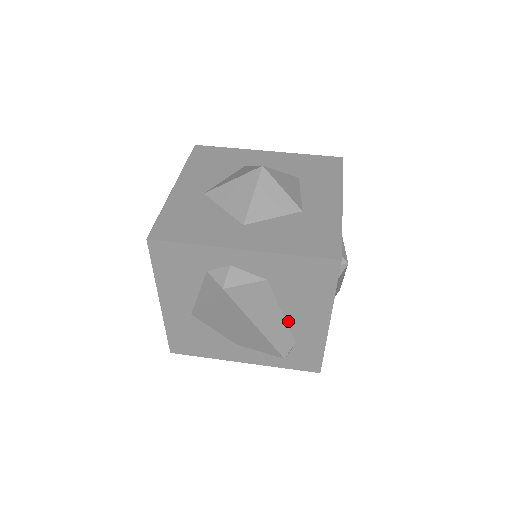
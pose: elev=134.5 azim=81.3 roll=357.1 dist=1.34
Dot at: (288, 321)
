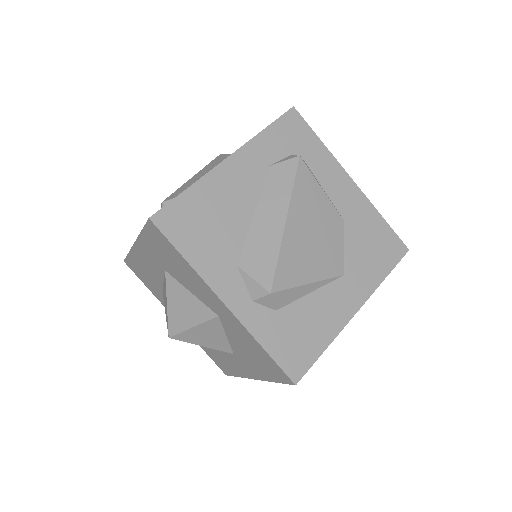
Dot at: occluded
